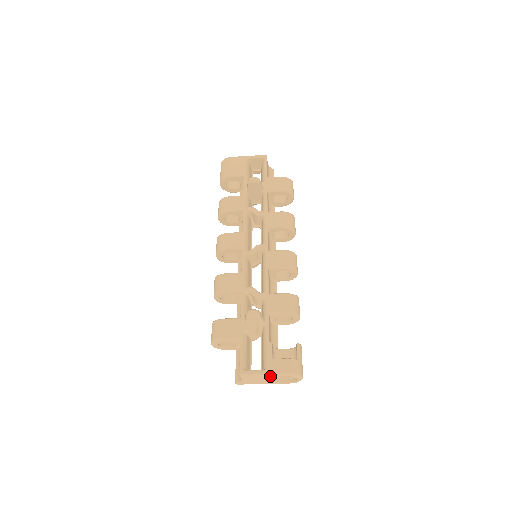
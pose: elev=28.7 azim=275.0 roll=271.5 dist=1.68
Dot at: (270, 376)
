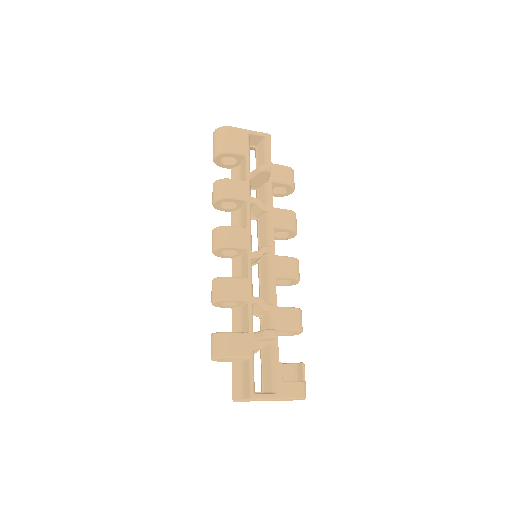
Dot at: (279, 399)
